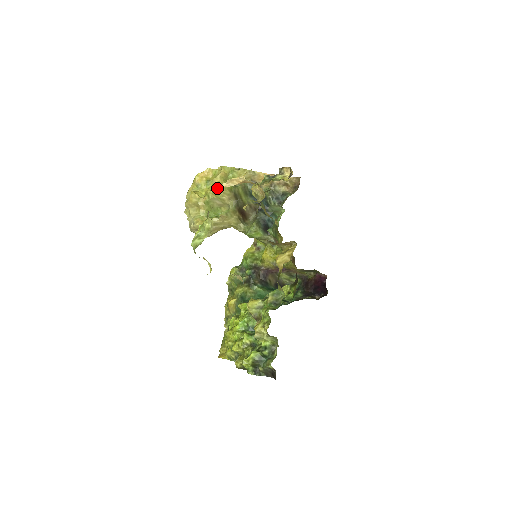
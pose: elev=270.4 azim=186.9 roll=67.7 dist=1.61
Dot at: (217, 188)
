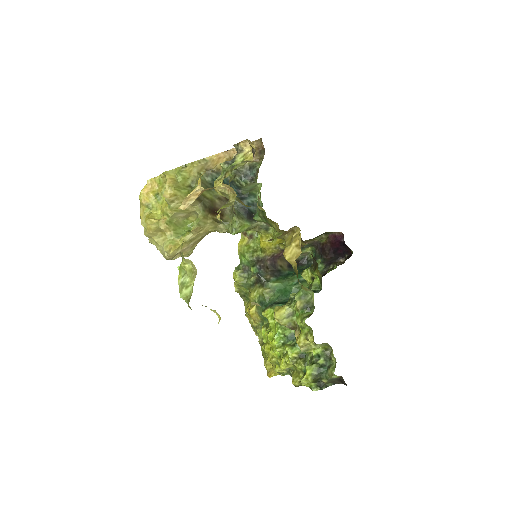
Dot at: (172, 202)
